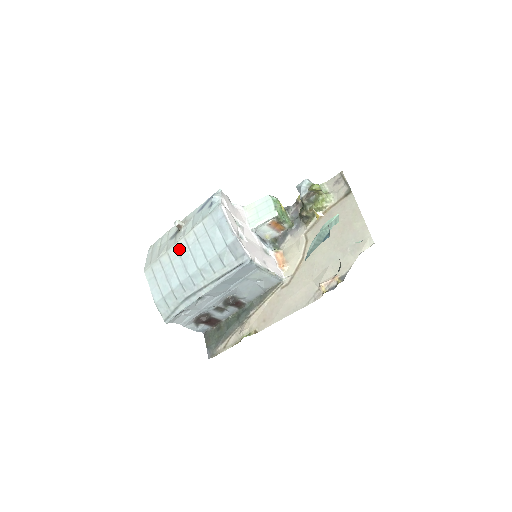
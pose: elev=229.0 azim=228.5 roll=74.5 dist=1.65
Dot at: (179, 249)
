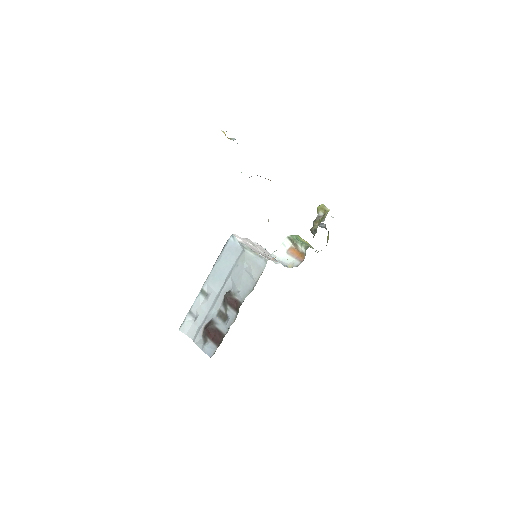
Dot at: occluded
